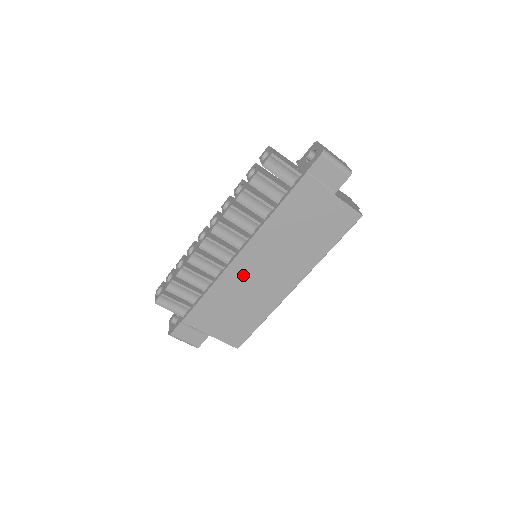
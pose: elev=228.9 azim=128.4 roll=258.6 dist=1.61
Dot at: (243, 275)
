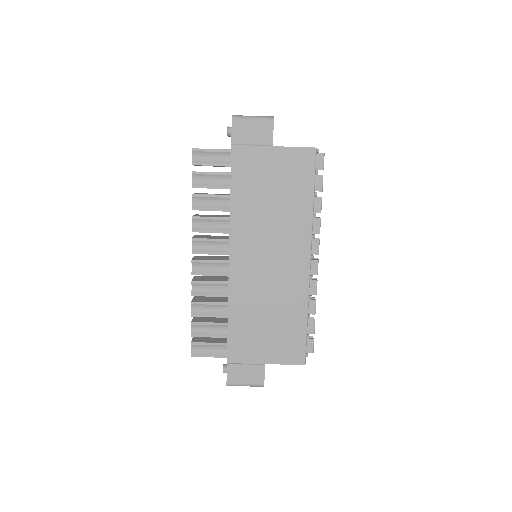
Dot at: (249, 278)
